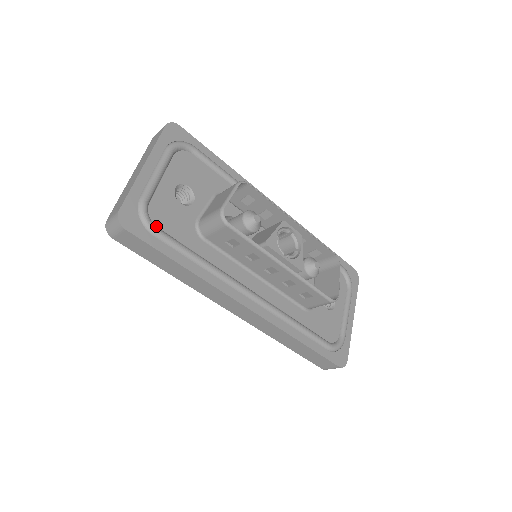
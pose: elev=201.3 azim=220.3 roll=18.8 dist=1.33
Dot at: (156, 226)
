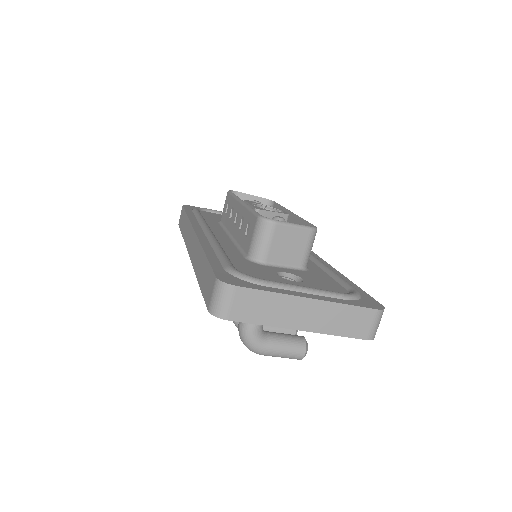
Dot at: (200, 212)
